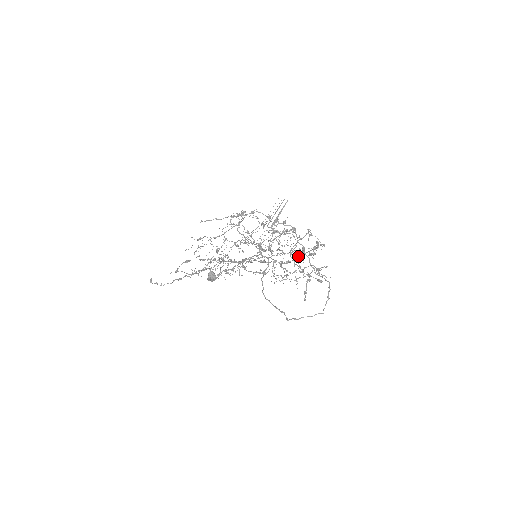
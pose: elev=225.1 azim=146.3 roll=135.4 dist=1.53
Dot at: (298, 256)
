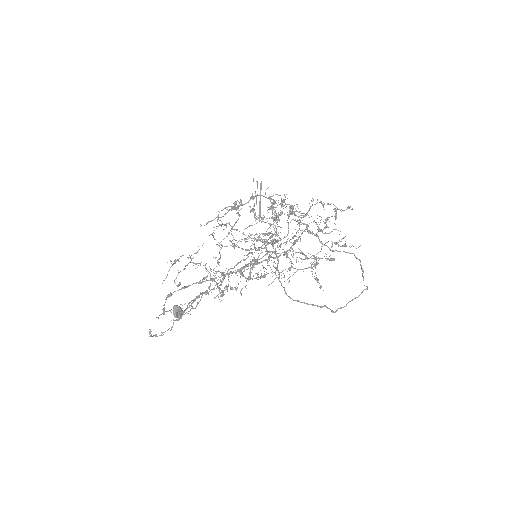
Dot at: (296, 241)
